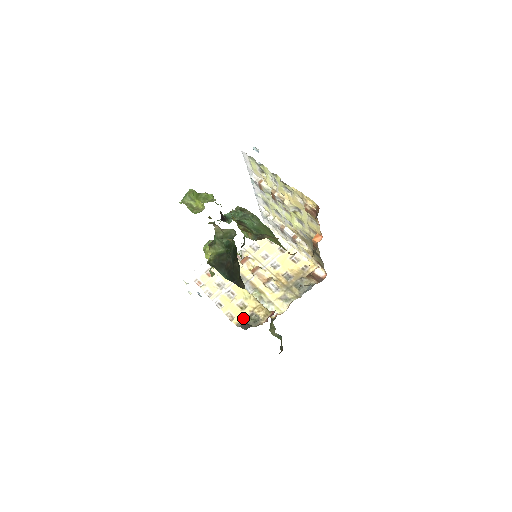
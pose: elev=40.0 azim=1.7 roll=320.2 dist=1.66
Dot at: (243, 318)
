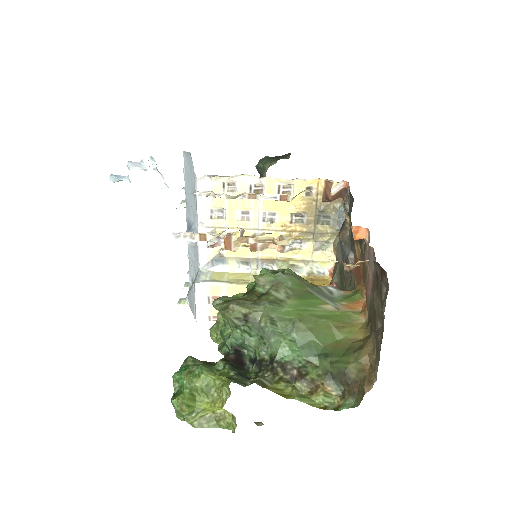
Dot at: occluded
